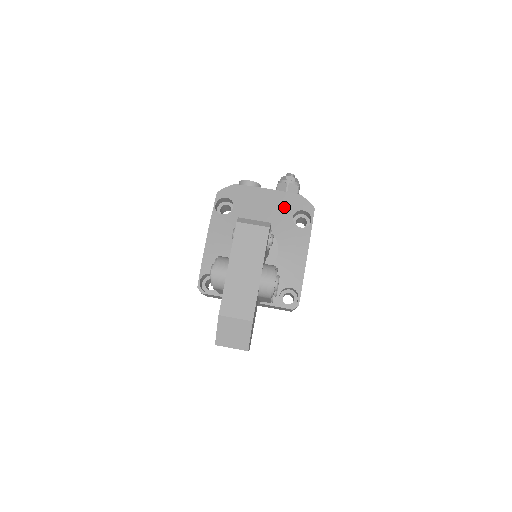
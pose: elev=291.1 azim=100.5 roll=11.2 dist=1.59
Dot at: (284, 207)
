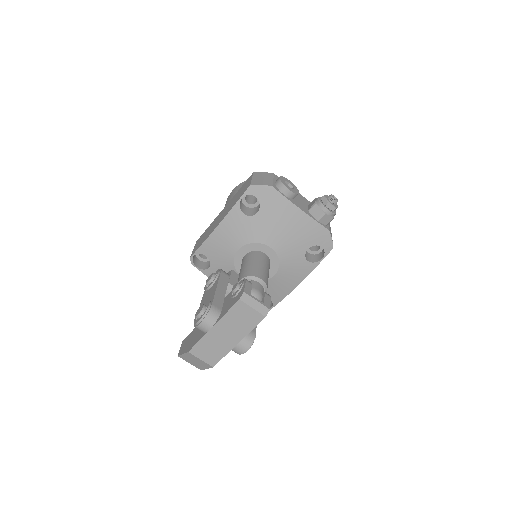
Dot at: (305, 237)
